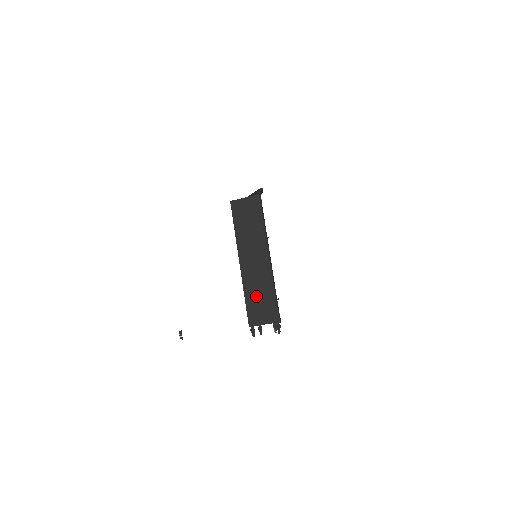
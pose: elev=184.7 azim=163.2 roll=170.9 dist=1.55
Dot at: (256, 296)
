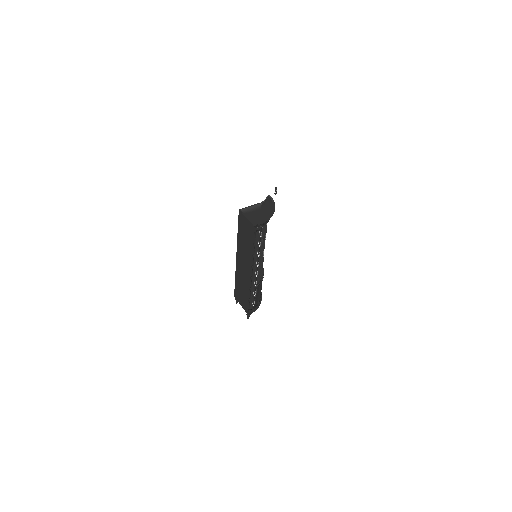
Dot at: (240, 287)
